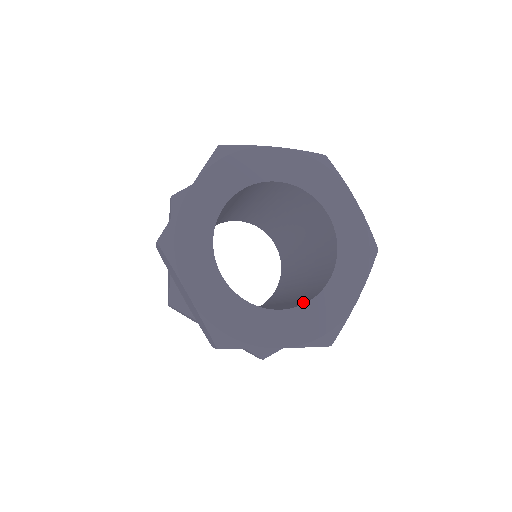
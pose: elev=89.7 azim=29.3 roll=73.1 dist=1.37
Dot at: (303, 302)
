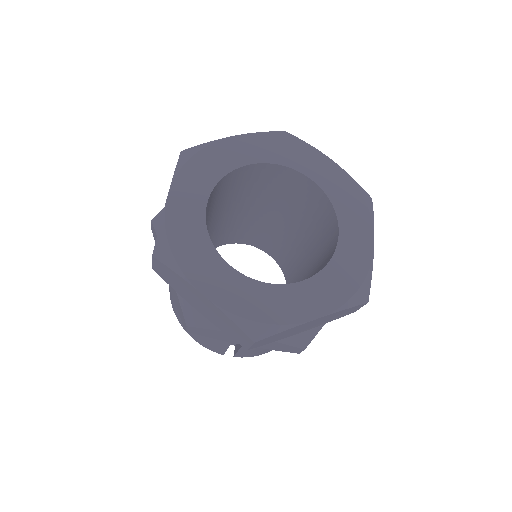
Dot at: occluded
